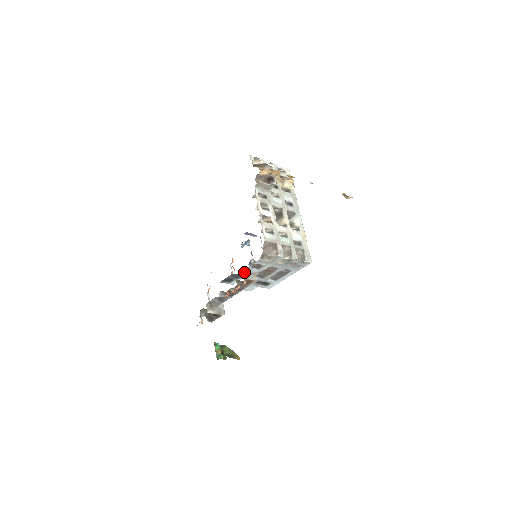
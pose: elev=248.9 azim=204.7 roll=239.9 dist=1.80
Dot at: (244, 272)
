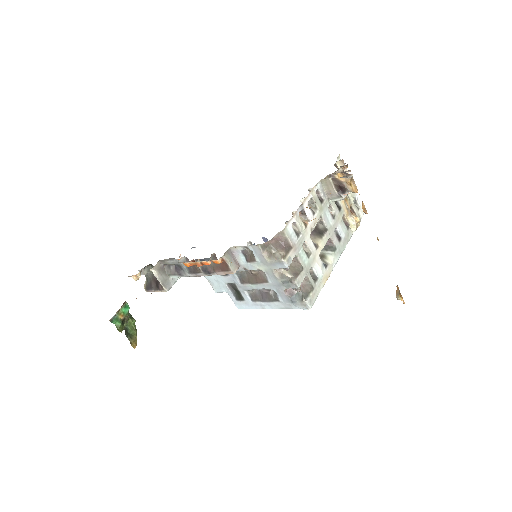
Dot at: (229, 250)
